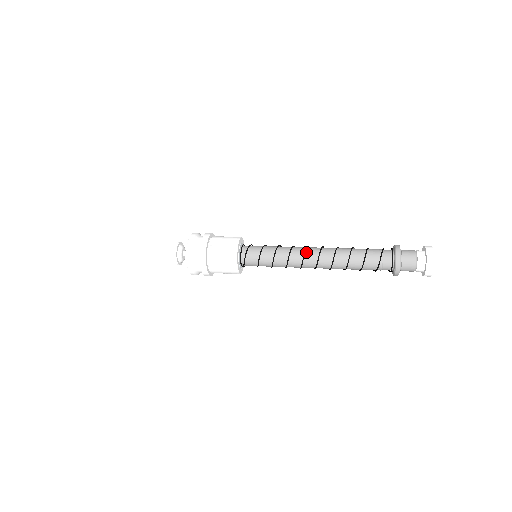
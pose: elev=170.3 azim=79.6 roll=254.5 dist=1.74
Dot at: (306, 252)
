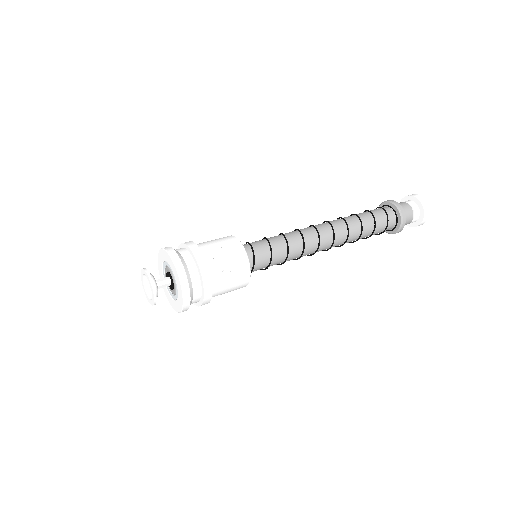
Dot at: (319, 237)
